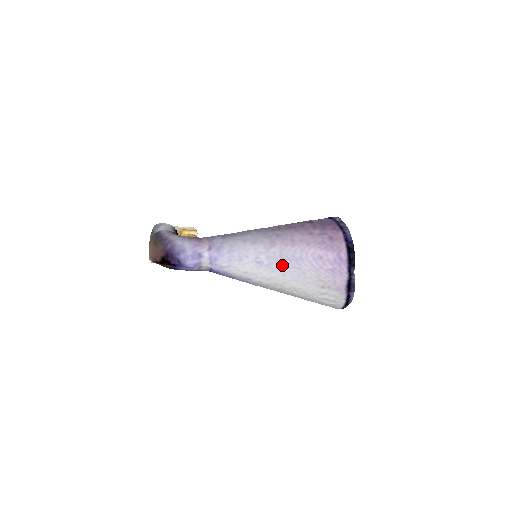
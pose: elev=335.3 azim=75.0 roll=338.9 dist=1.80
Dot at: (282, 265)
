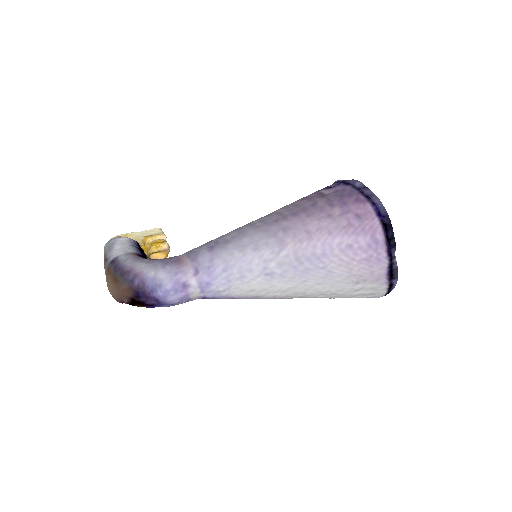
Dot at: (300, 269)
